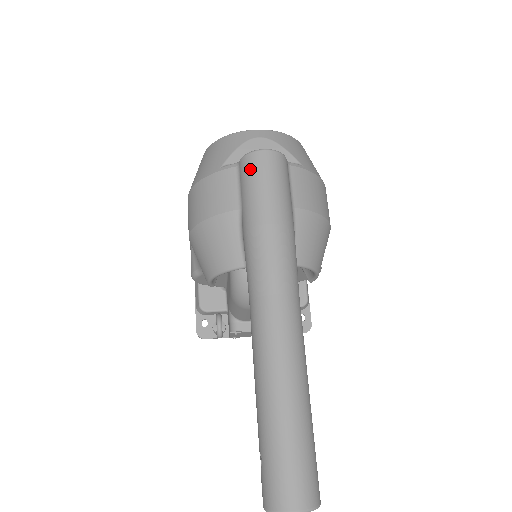
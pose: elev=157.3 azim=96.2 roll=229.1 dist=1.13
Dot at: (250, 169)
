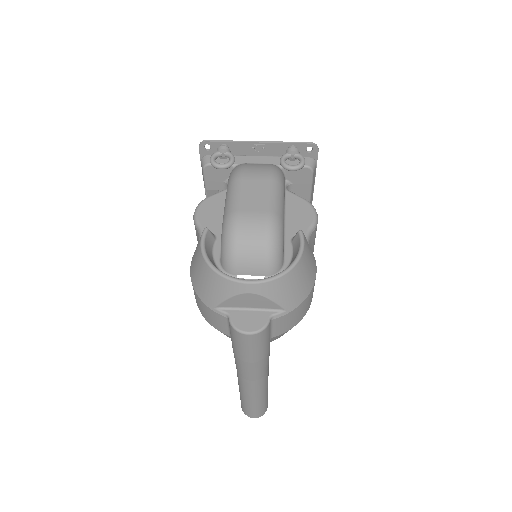
Dot at: (236, 337)
